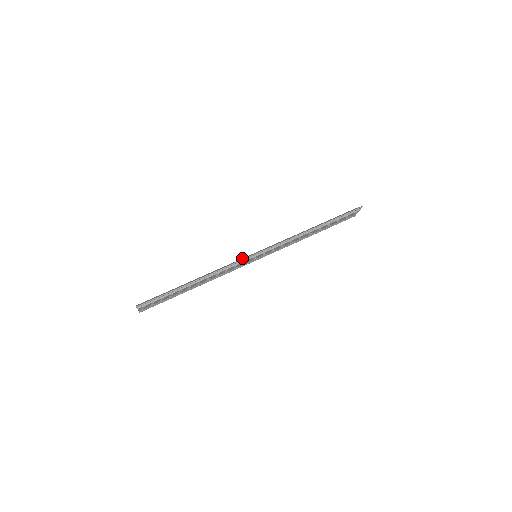
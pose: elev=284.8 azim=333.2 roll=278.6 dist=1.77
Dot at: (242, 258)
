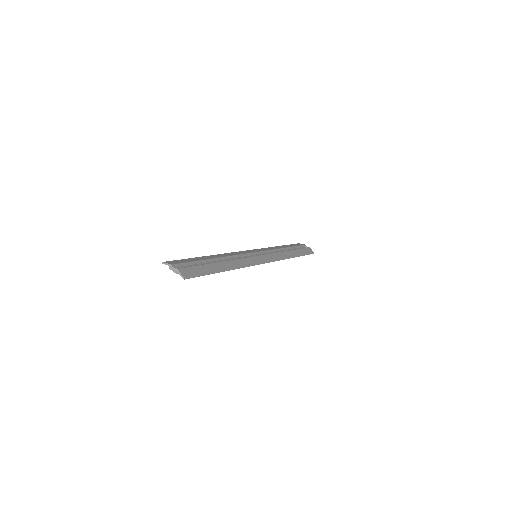
Dot at: (253, 257)
